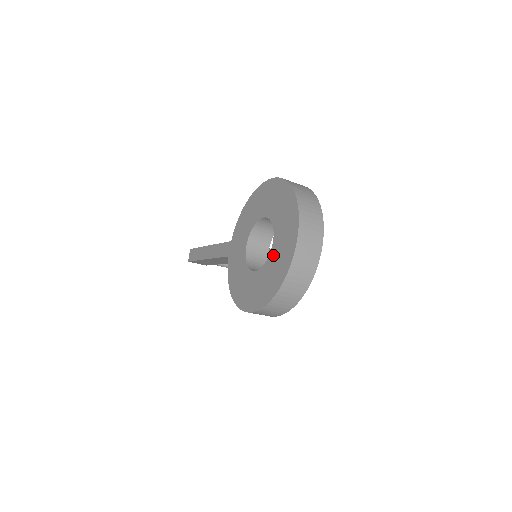
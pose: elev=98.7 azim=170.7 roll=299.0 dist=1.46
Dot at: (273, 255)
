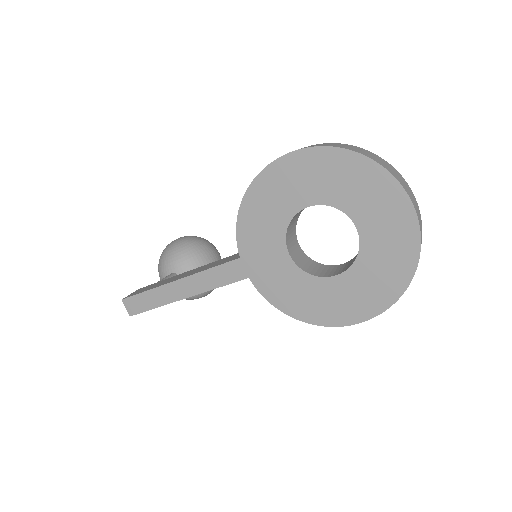
Dot at: (370, 245)
